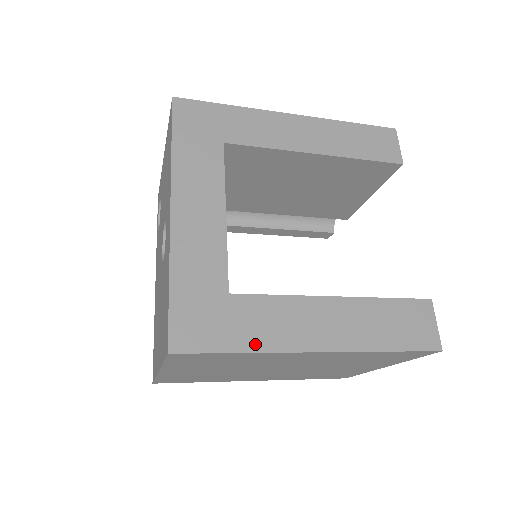
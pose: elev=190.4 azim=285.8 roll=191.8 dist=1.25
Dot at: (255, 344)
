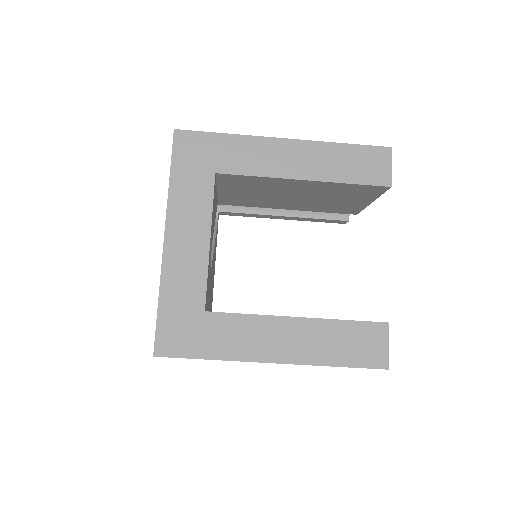
Dot at: (221, 353)
